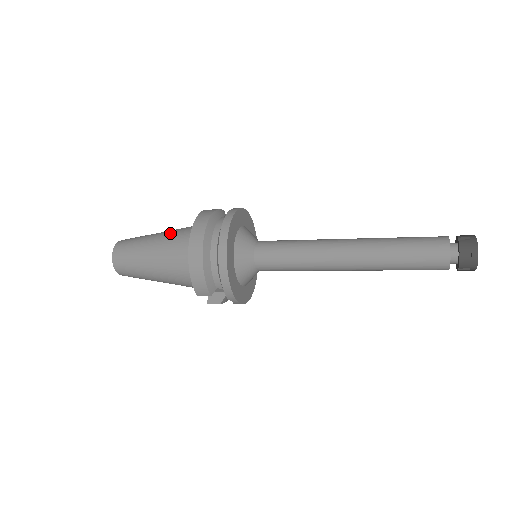
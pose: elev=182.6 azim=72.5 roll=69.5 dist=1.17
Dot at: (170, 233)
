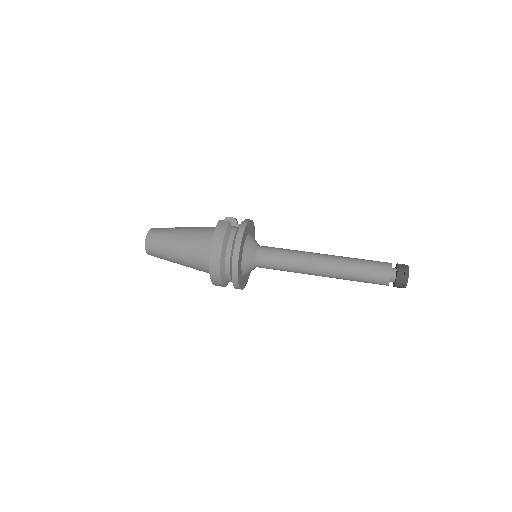
Dot at: (190, 241)
